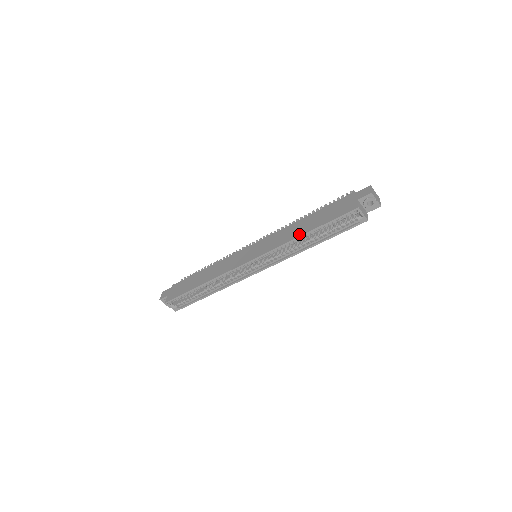
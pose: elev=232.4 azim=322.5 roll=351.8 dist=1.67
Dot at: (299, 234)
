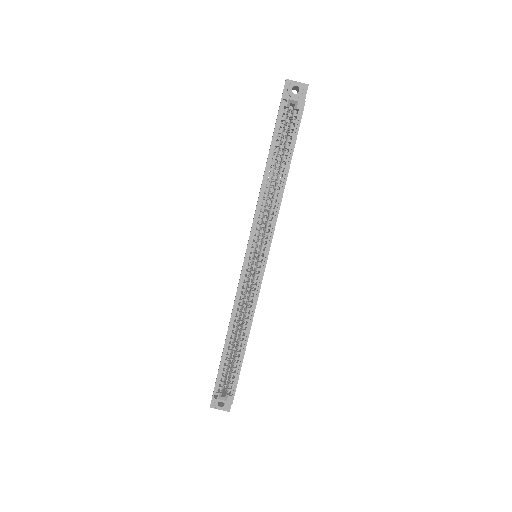
Dot at: occluded
